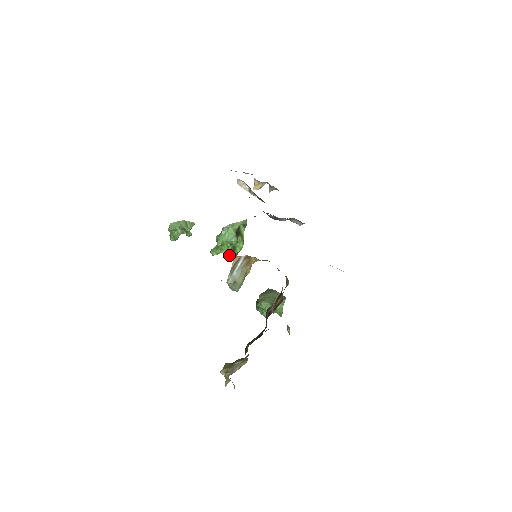
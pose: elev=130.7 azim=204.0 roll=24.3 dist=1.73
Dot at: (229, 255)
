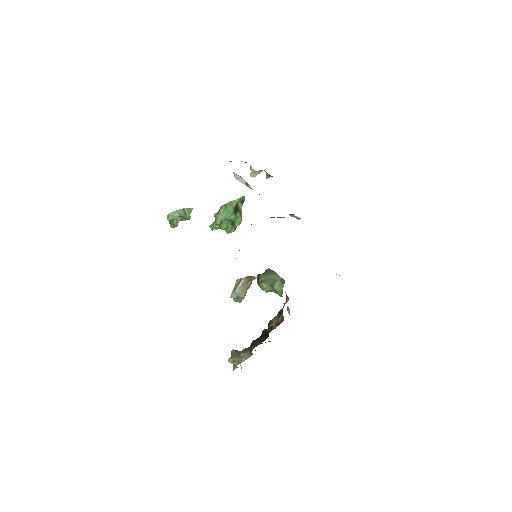
Dot at: (228, 229)
